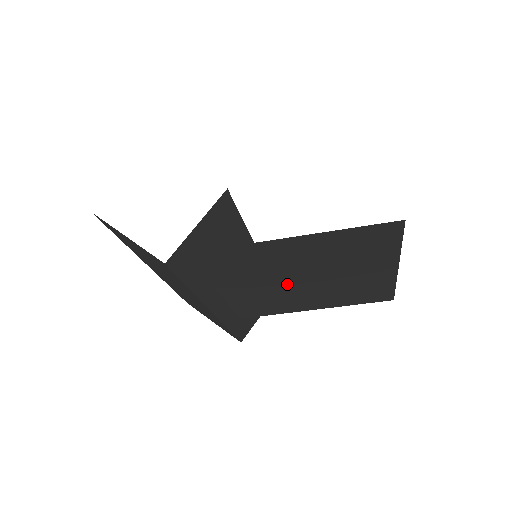
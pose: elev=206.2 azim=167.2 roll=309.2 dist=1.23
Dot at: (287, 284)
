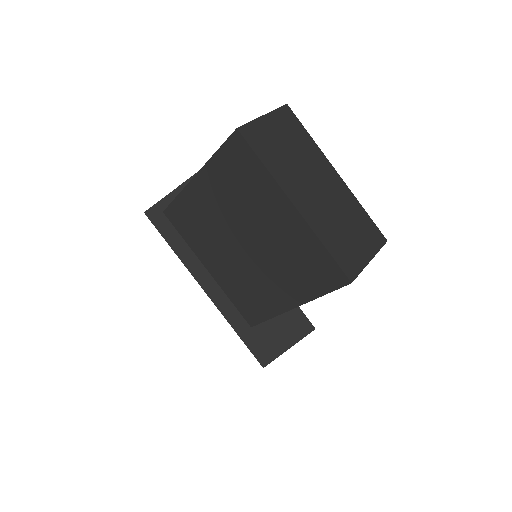
Dot at: (239, 253)
